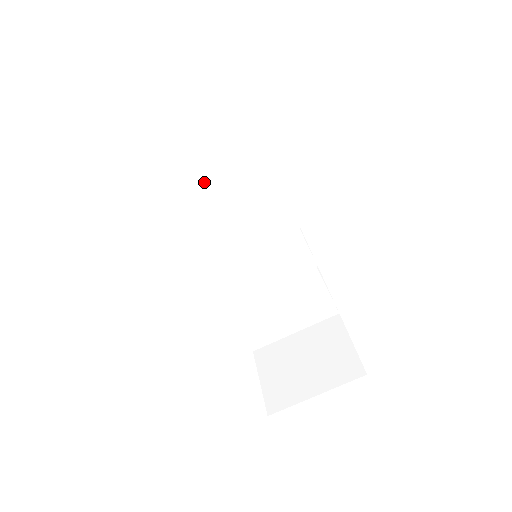
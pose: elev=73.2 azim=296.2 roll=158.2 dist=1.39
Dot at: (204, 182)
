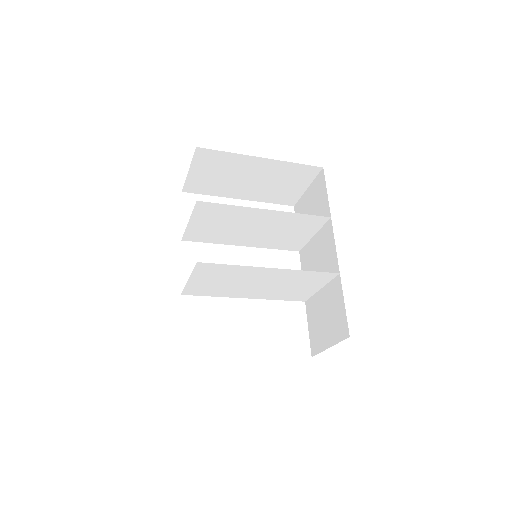
Dot at: (193, 227)
